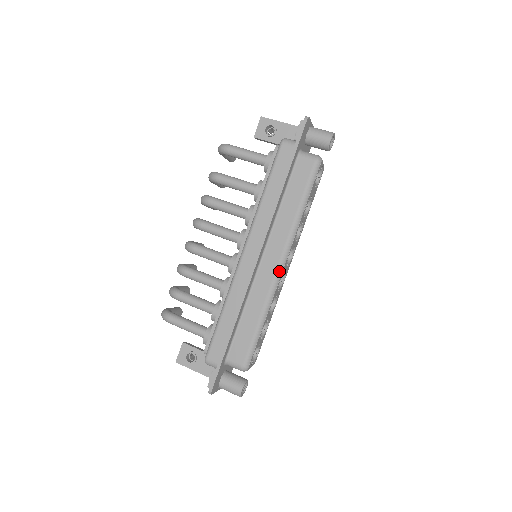
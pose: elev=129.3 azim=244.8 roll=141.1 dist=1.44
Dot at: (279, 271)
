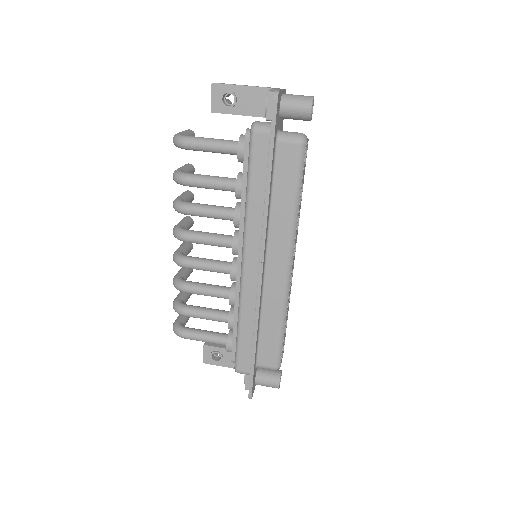
Dot at: (288, 274)
